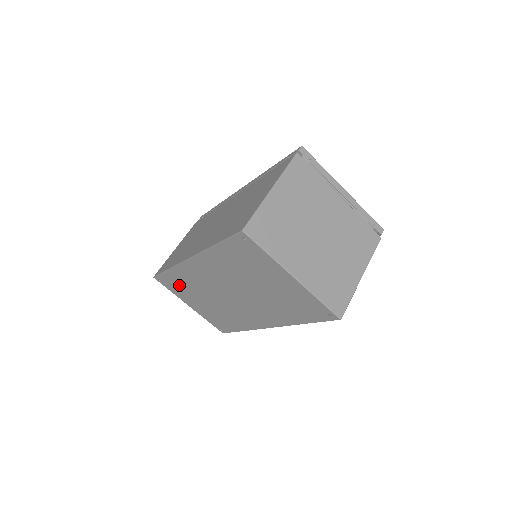
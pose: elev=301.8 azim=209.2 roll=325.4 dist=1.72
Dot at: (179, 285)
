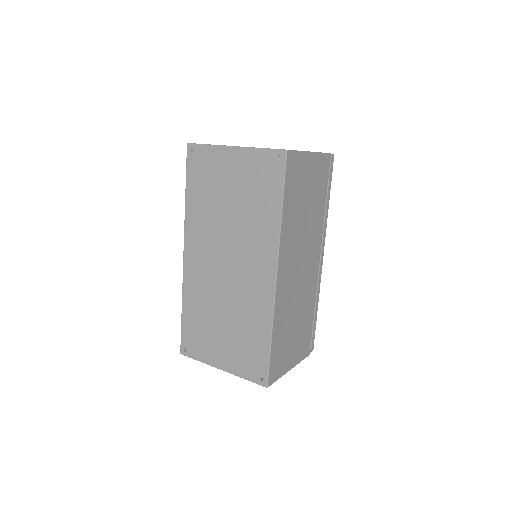
Dot at: (198, 328)
